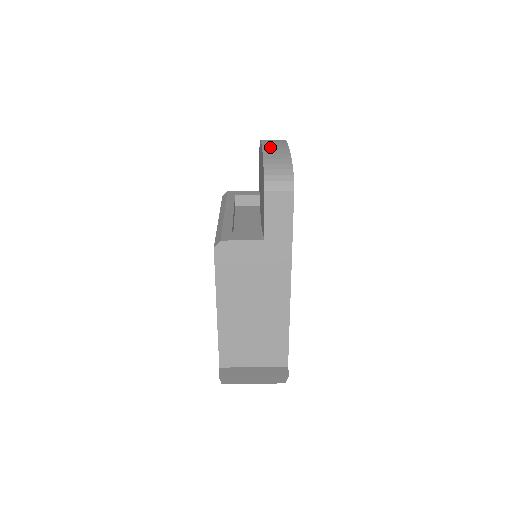
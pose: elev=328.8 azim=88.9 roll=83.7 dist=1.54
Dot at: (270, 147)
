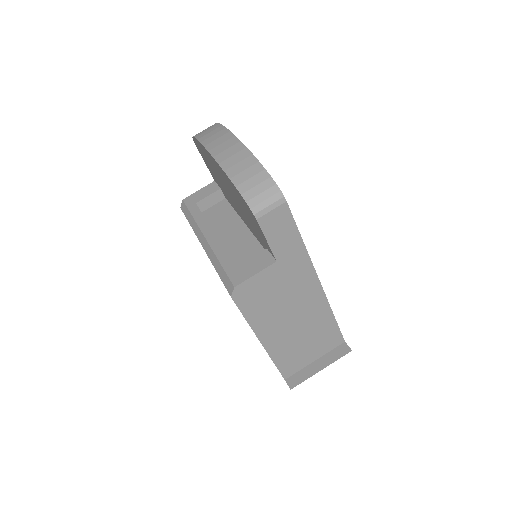
Dot at: (223, 154)
